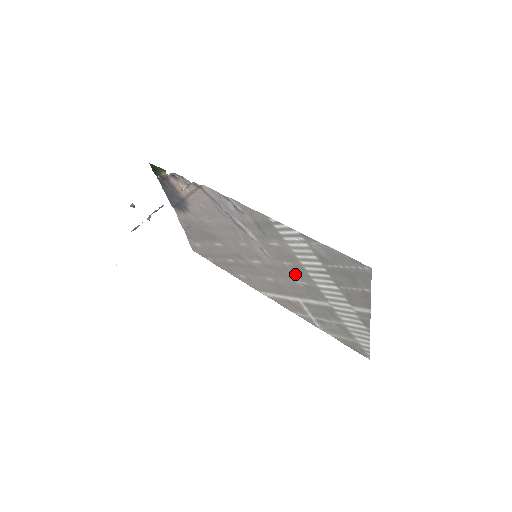
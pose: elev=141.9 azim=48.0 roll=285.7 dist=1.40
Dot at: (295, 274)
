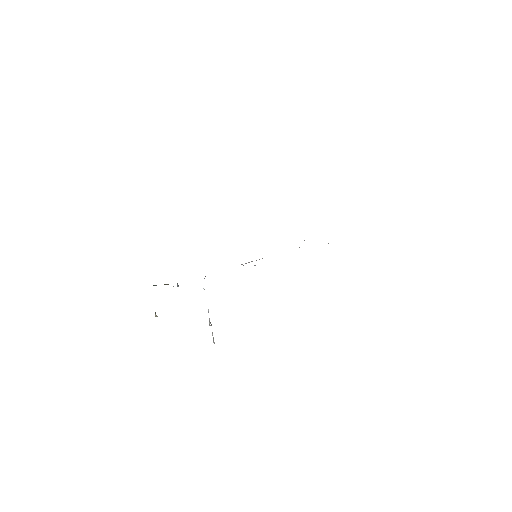
Dot at: occluded
